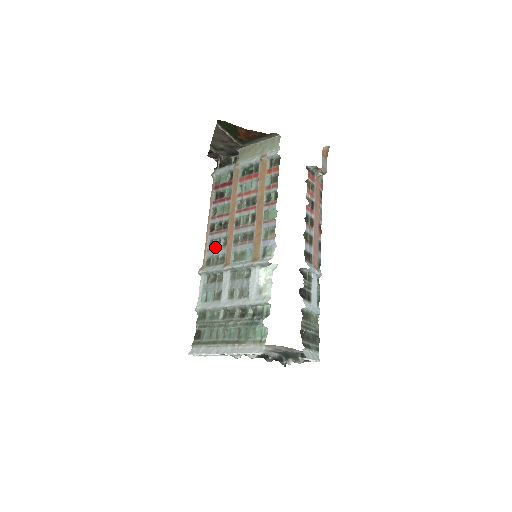
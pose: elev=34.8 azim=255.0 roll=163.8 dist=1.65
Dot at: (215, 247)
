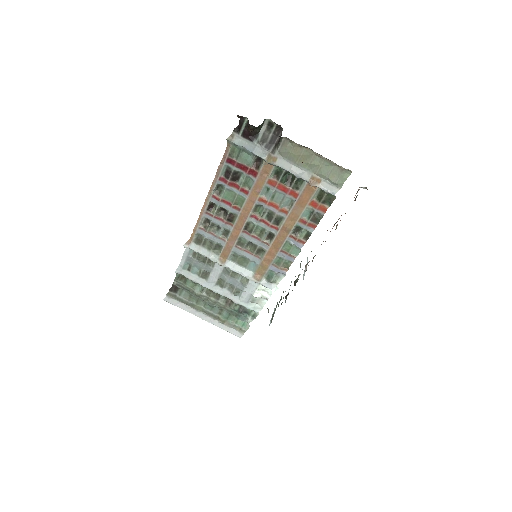
Dot at: (211, 231)
